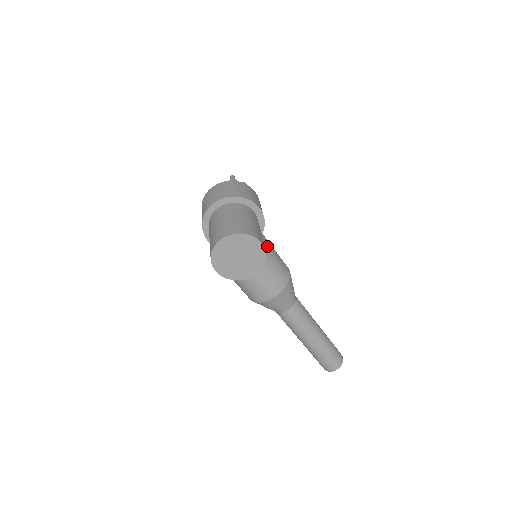
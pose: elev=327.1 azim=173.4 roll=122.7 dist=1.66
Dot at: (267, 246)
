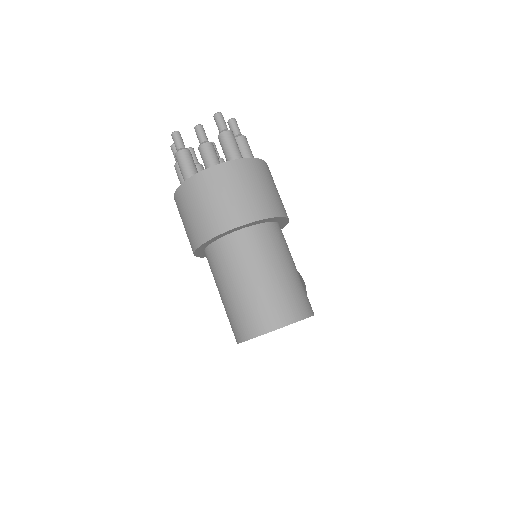
Dot at: occluded
